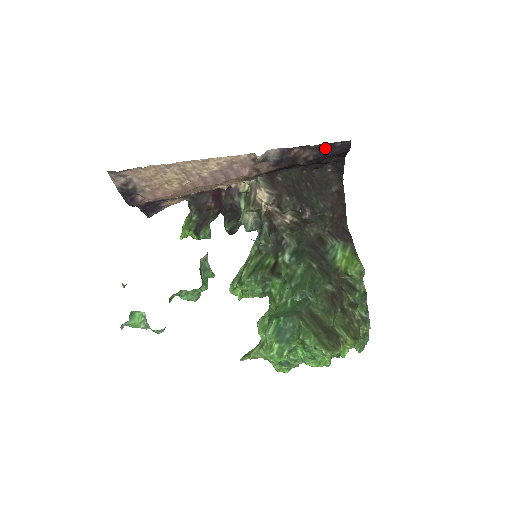
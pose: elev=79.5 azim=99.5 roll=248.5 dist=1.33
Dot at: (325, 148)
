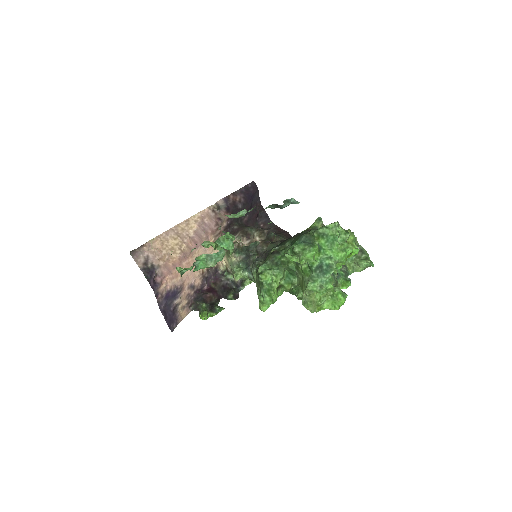
Dot at: (245, 191)
